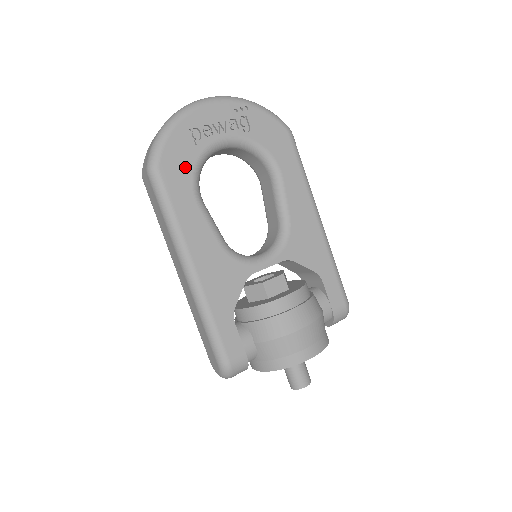
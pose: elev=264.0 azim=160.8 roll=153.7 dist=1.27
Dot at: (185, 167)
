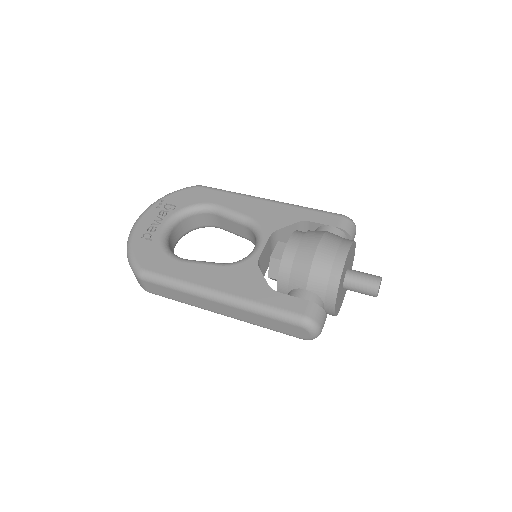
Dot at: (157, 254)
